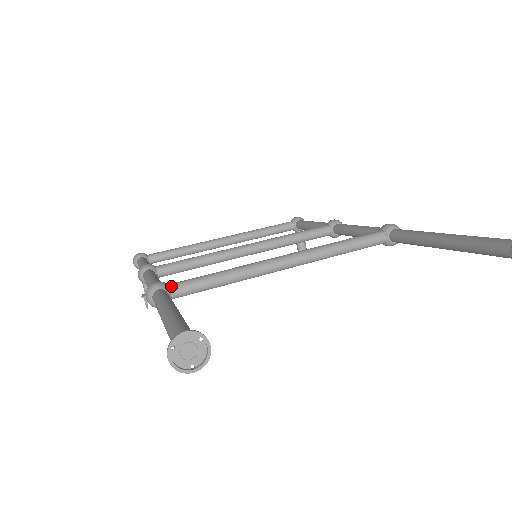
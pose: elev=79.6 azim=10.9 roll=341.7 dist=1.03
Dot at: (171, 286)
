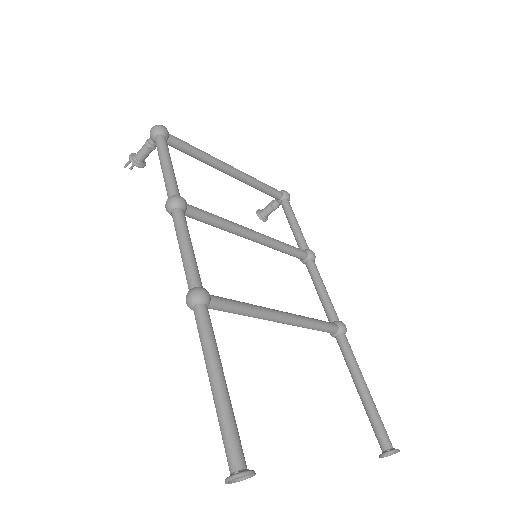
Dot at: (212, 301)
